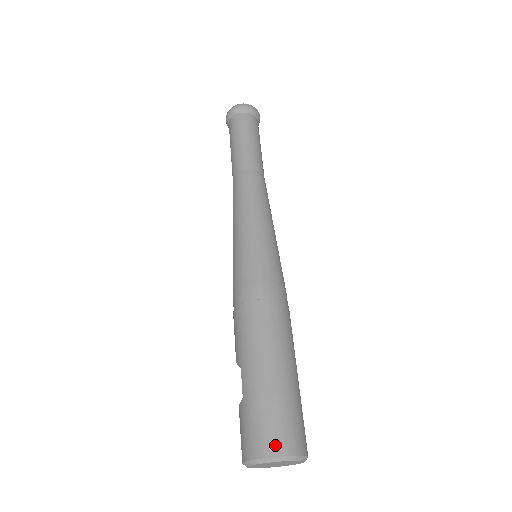
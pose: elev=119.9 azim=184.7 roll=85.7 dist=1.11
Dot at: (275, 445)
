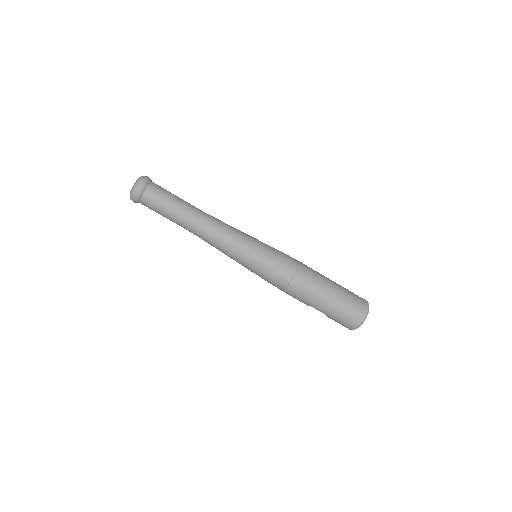
Dot at: (358, 319)
